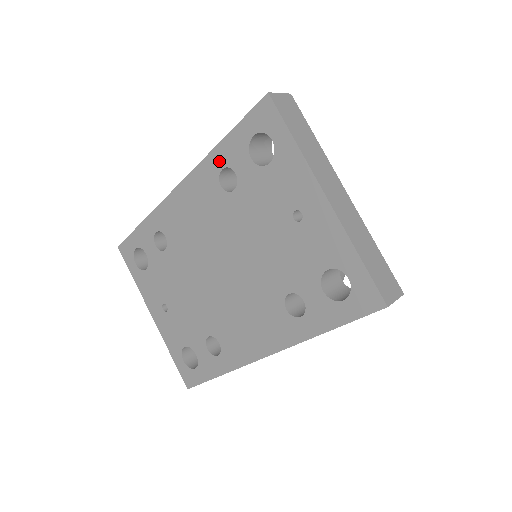
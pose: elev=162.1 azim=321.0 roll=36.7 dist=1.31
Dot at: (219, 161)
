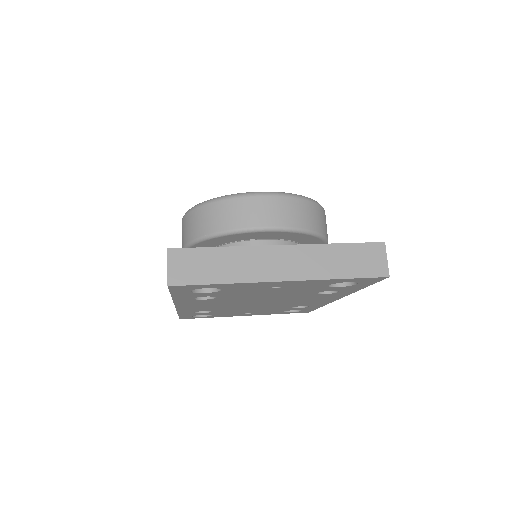
Dot at: (185, 299)
